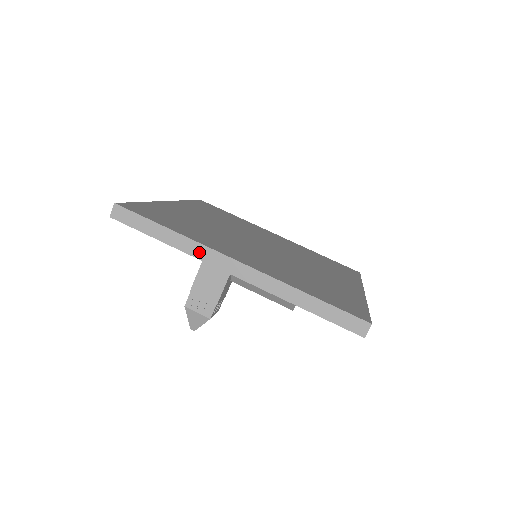
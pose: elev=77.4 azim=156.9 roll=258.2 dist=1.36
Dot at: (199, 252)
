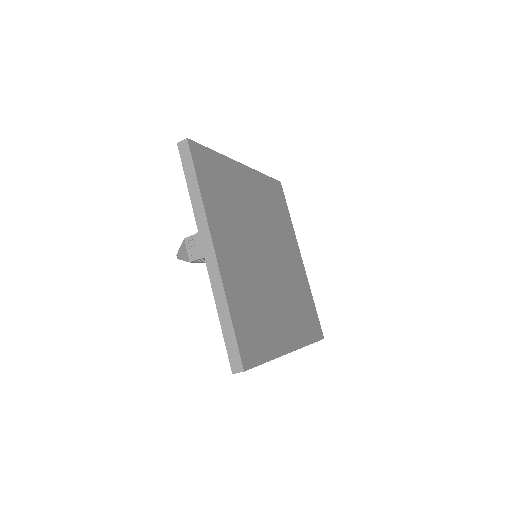
Dot at: (200, 219)
